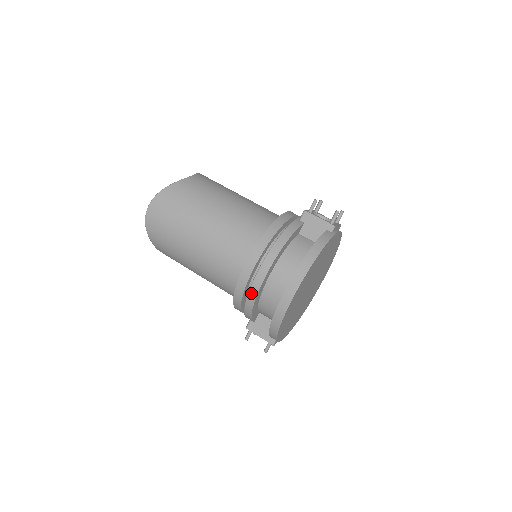
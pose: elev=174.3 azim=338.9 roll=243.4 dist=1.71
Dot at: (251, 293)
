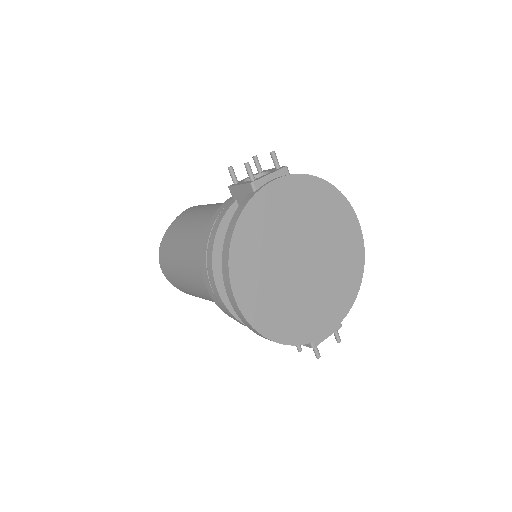
Dot at: (226, 311)
